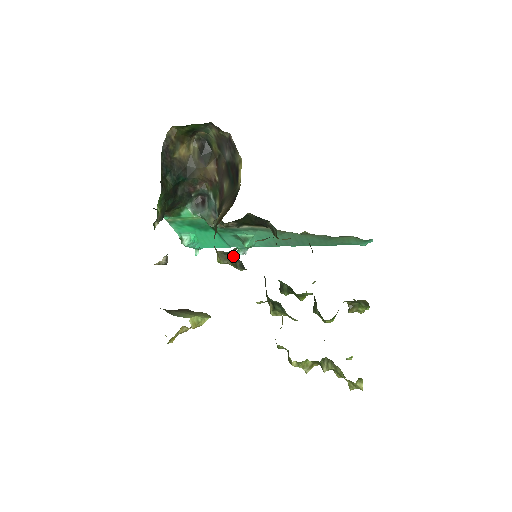
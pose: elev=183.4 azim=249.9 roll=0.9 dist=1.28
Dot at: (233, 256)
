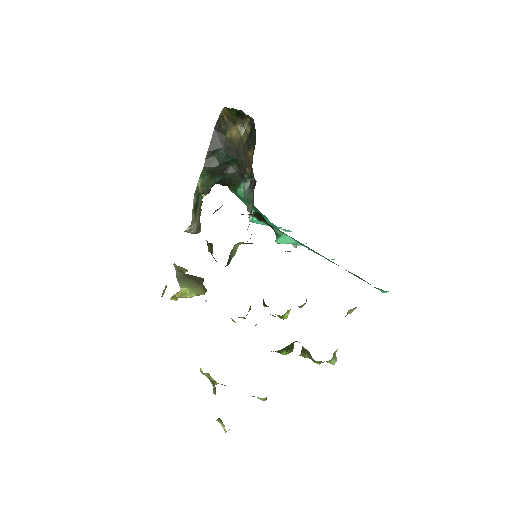
Dot at: (212, 249)
